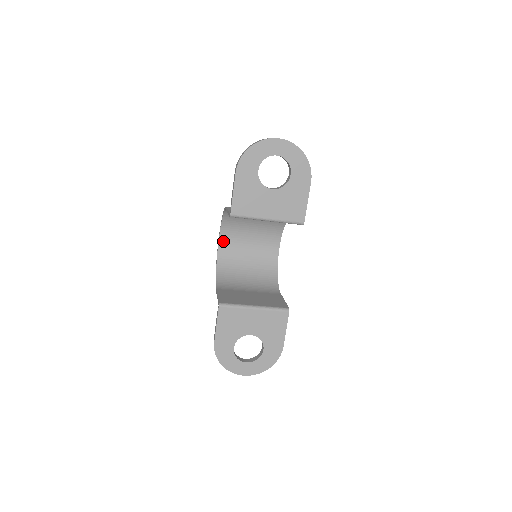
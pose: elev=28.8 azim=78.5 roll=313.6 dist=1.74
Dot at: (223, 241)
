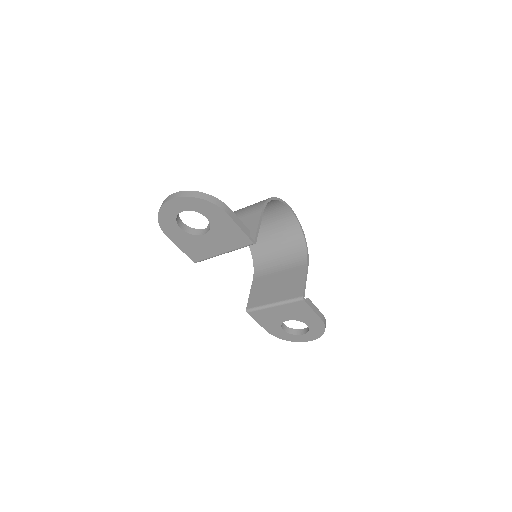
Dot at: occluded
